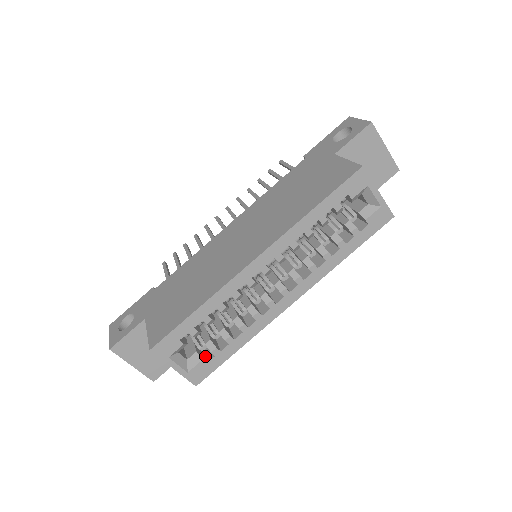
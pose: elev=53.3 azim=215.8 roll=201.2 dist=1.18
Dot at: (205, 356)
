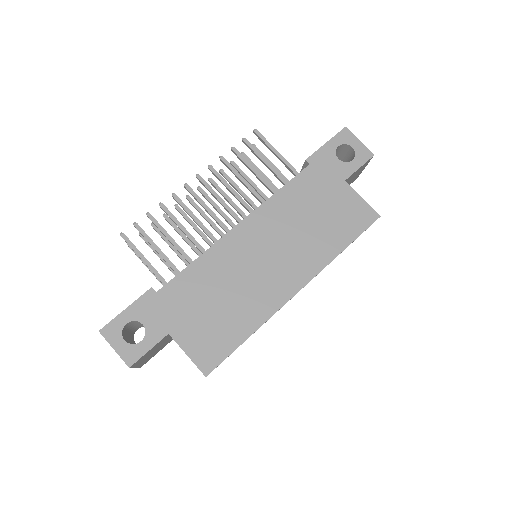
Dot at: occluded
